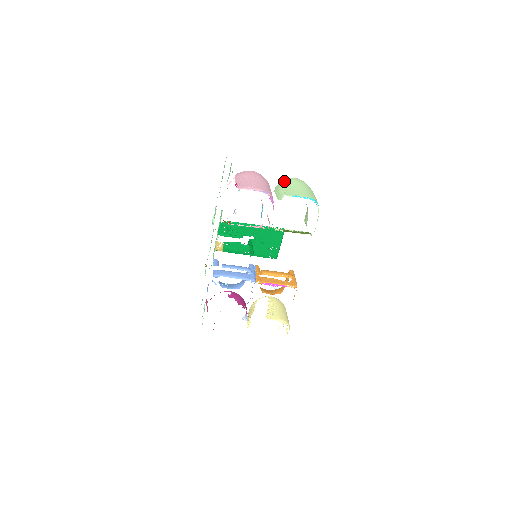
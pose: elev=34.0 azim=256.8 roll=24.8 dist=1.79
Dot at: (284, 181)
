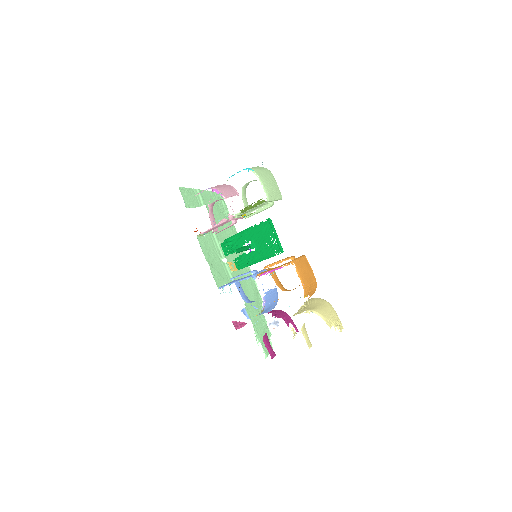
Dot at: occluded
